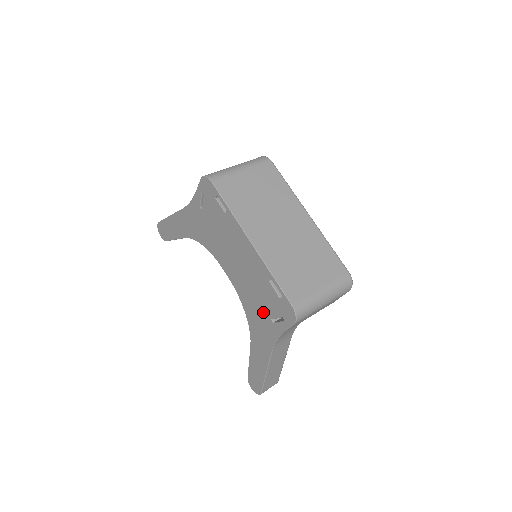
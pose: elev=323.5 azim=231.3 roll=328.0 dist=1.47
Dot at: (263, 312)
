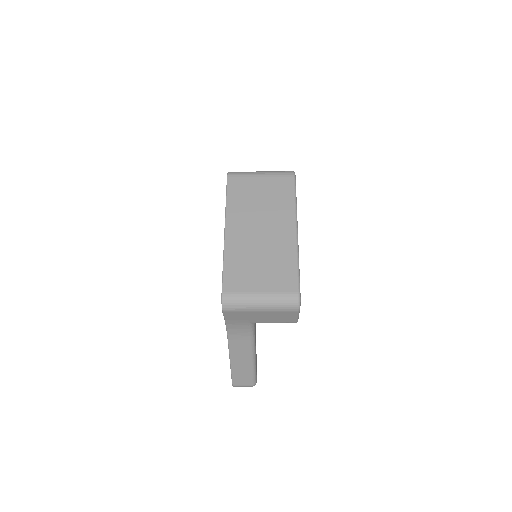
Dot at: occluded
